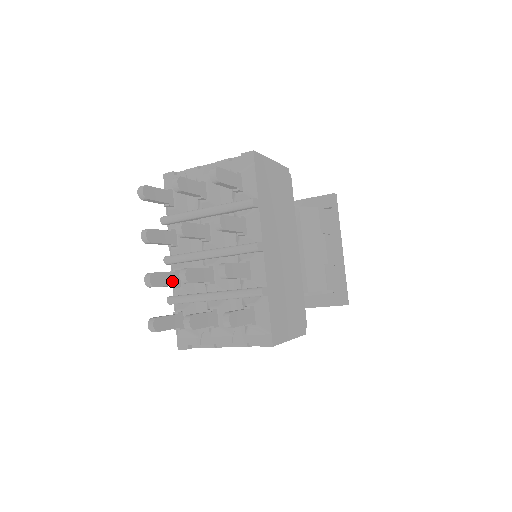
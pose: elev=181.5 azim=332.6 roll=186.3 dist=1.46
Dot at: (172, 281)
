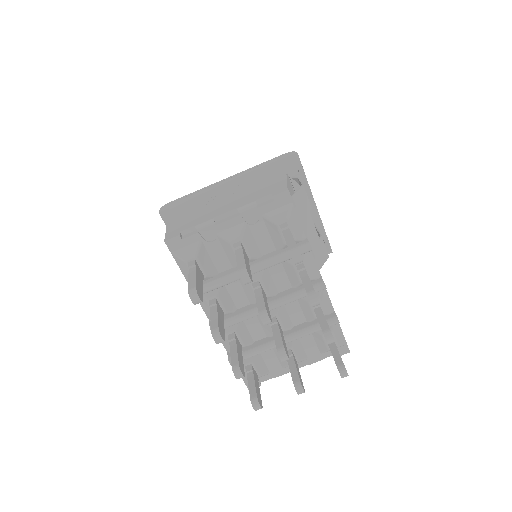
Dot at: (240, 350)
